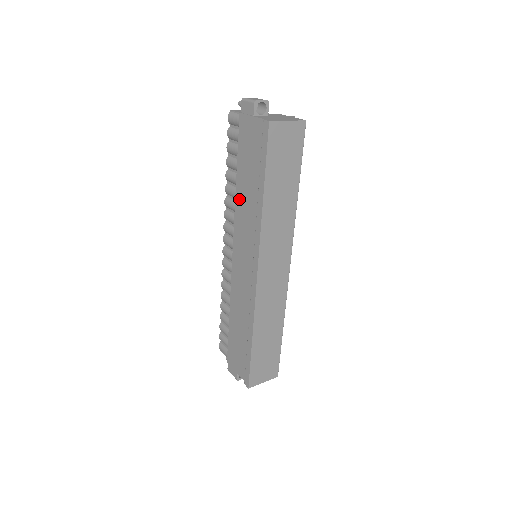
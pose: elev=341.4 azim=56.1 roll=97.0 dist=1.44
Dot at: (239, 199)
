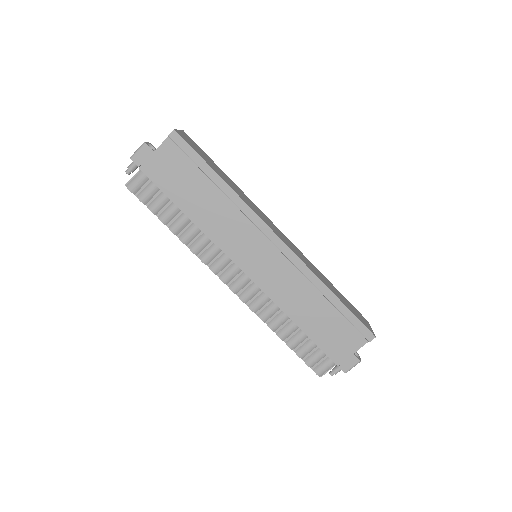
Dot at: (204, 223)
